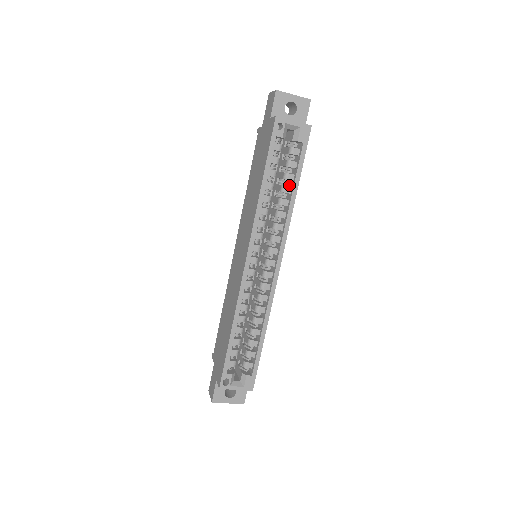
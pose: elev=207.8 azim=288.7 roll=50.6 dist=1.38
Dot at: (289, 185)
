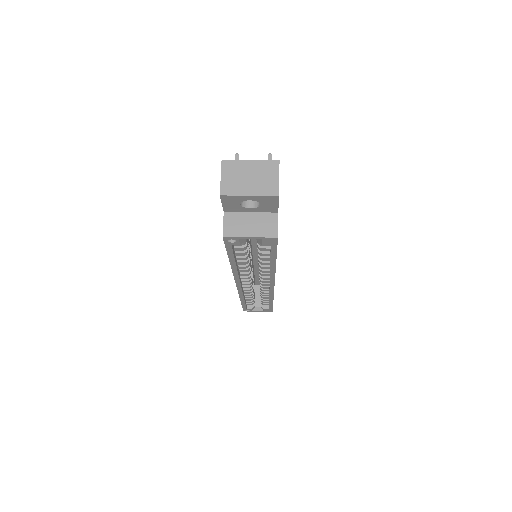
Dot at: occluded
